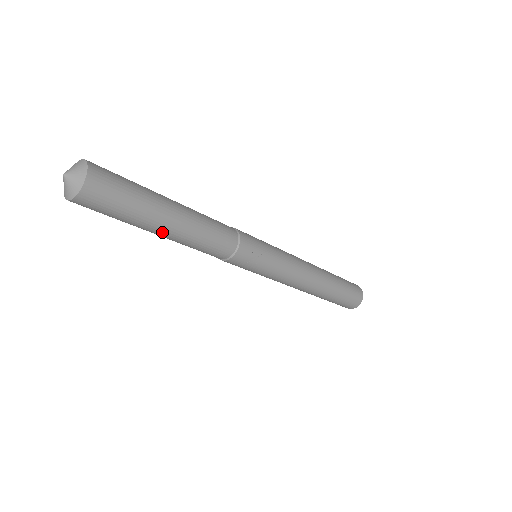
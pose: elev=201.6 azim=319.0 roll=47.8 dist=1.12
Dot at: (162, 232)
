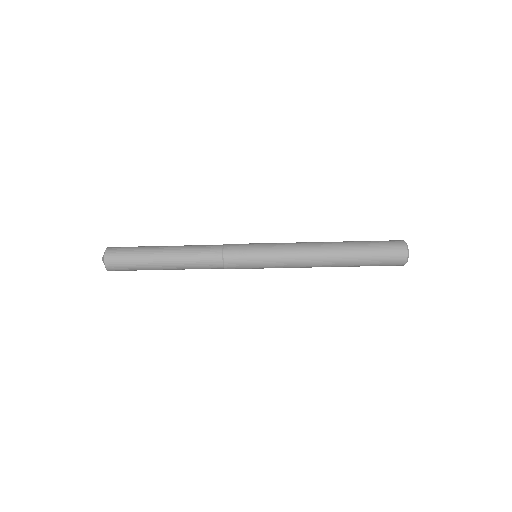
Dot at: (164, 263)
